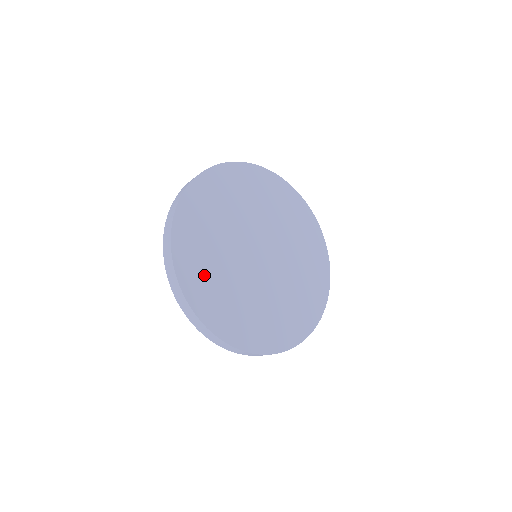
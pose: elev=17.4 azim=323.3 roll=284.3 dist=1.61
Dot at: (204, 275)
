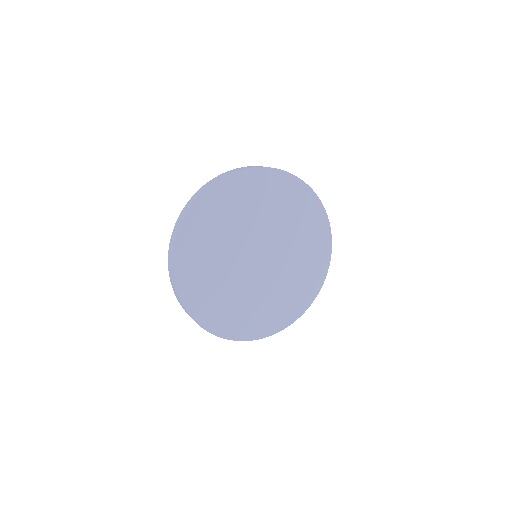
Dot at: (212, 302)
